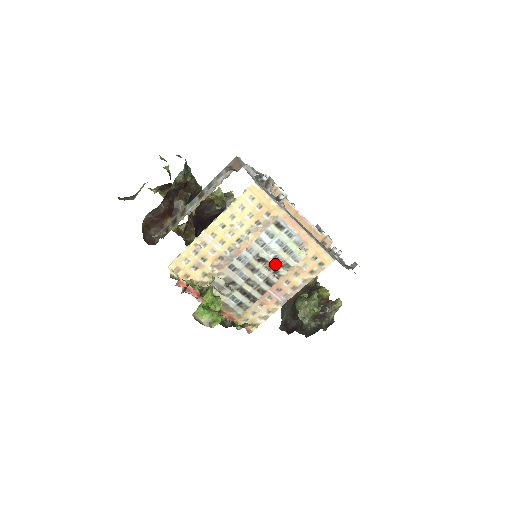
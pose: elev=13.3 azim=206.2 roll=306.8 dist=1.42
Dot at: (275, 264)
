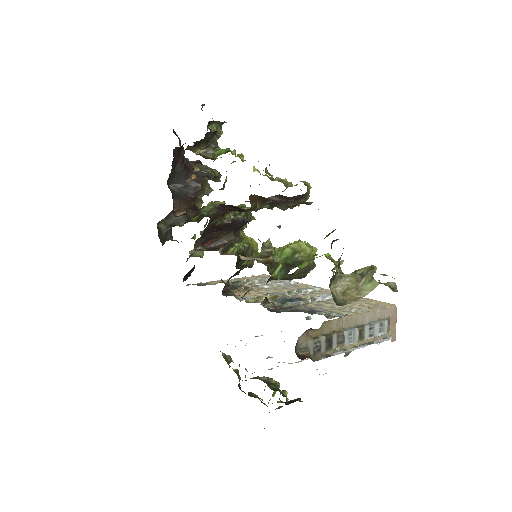
Dot at: occluded
